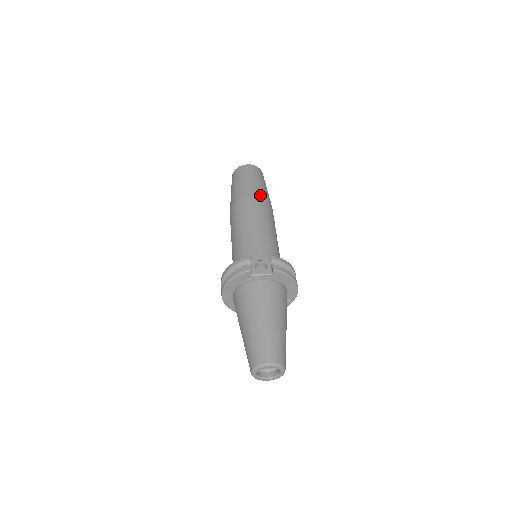
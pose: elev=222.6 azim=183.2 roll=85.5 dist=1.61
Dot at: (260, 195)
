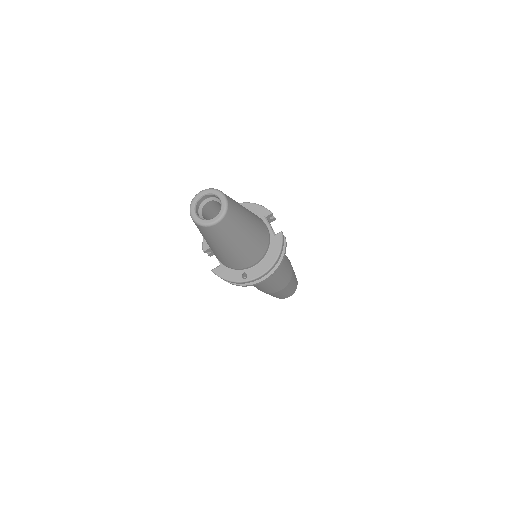
Dot at: occluded
